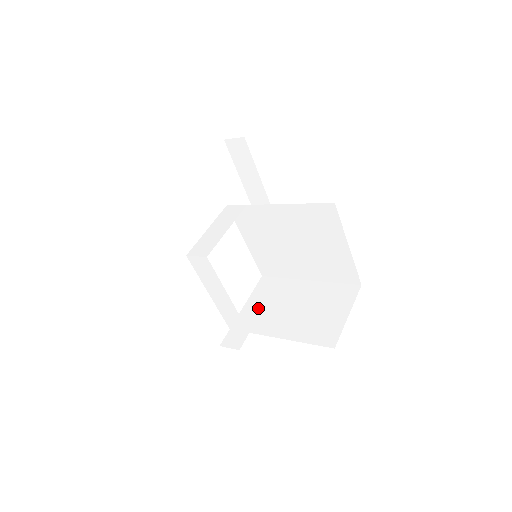
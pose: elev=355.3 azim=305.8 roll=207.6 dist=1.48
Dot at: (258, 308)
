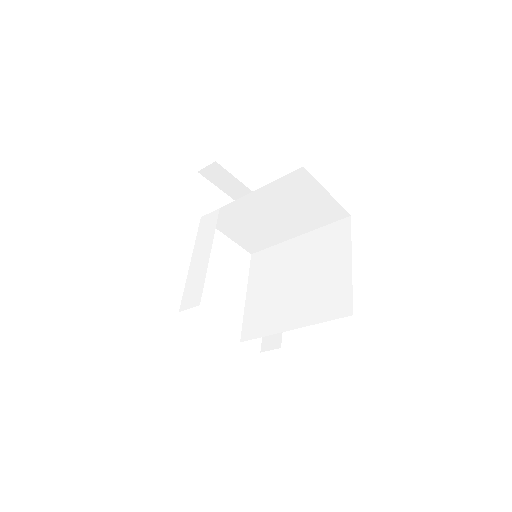
Dot at: occluded
